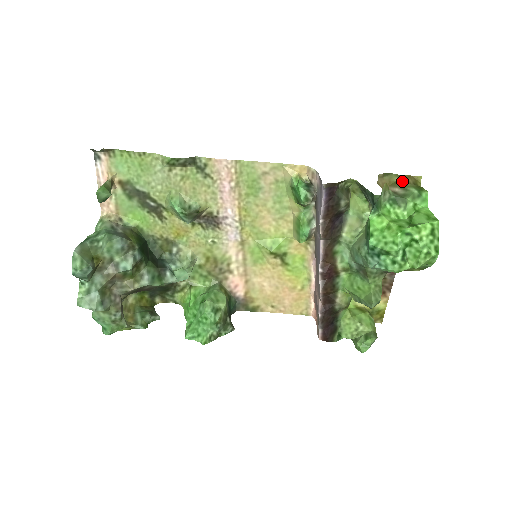
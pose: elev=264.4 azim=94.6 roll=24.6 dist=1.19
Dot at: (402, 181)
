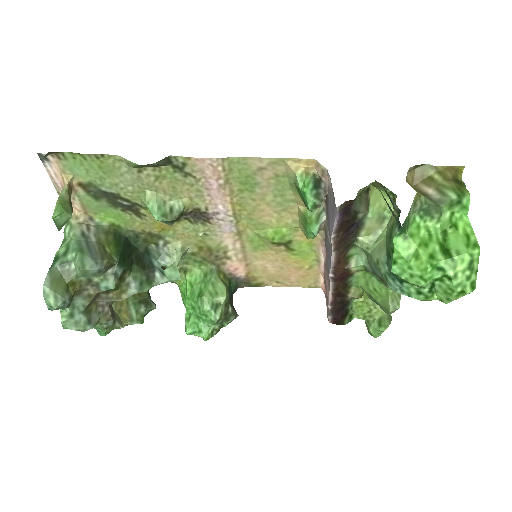
Dot at: (438, 177)
